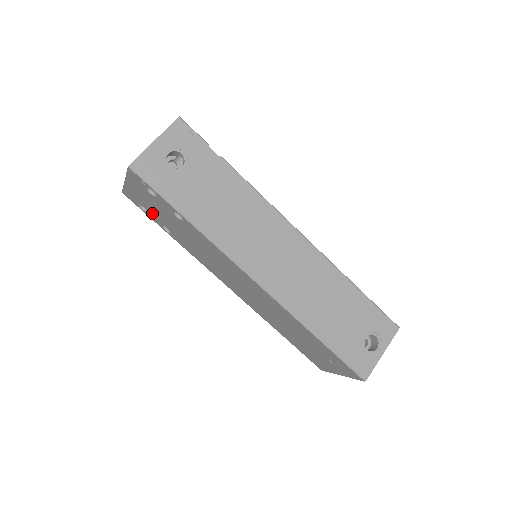
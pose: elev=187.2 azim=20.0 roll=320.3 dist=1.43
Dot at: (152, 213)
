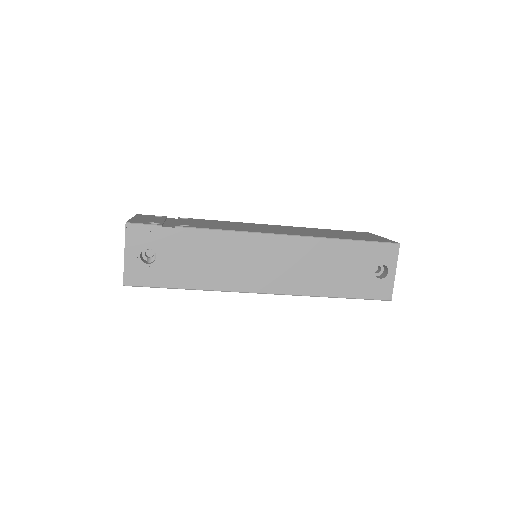
Dot at: occluded
